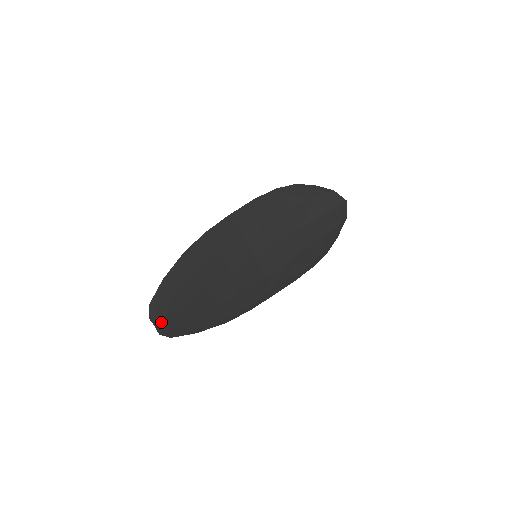
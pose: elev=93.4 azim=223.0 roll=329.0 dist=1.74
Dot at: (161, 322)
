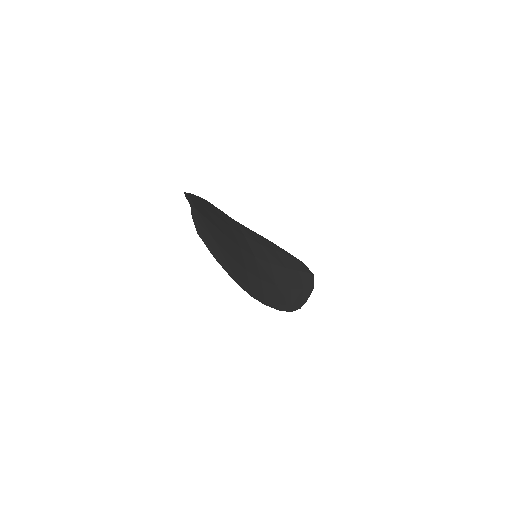
Dot at: (195, 209)
